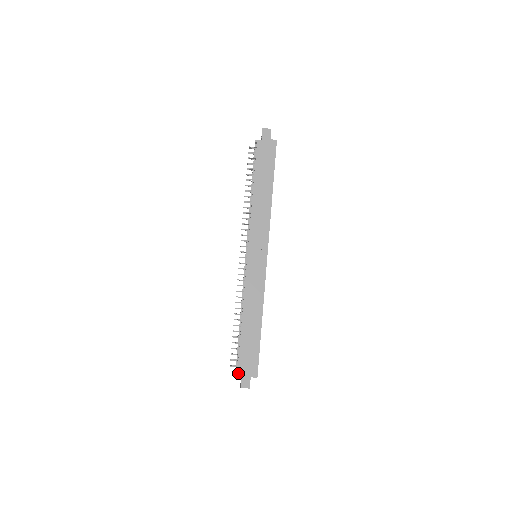
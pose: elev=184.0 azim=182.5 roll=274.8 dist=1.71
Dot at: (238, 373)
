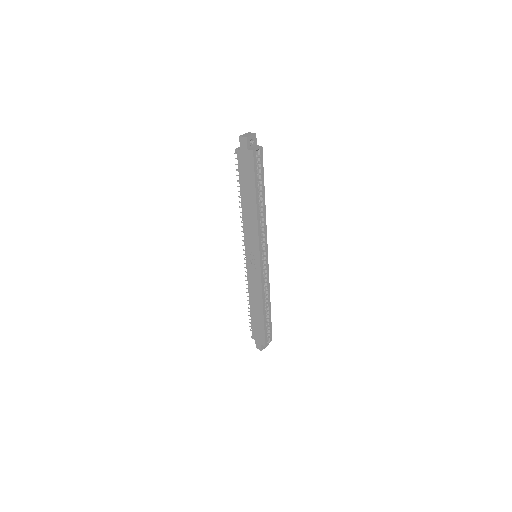
Dot at: (253, 338)
